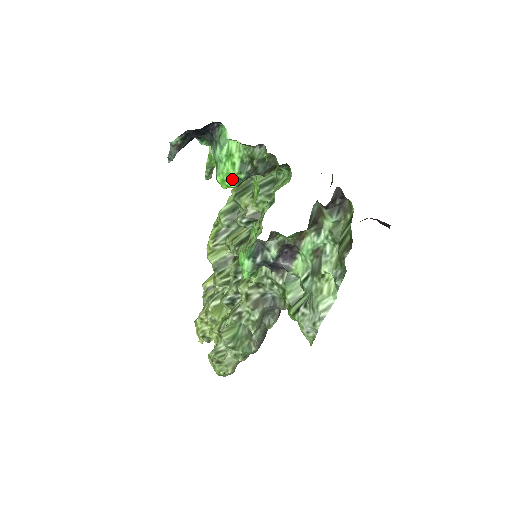
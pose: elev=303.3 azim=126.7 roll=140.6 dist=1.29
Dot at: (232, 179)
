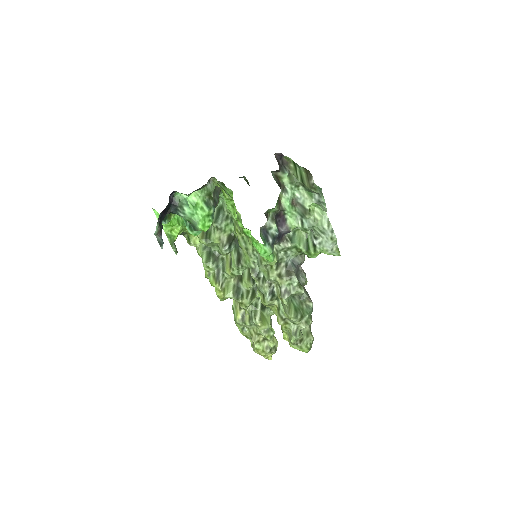
Dot at: (208, 219)
